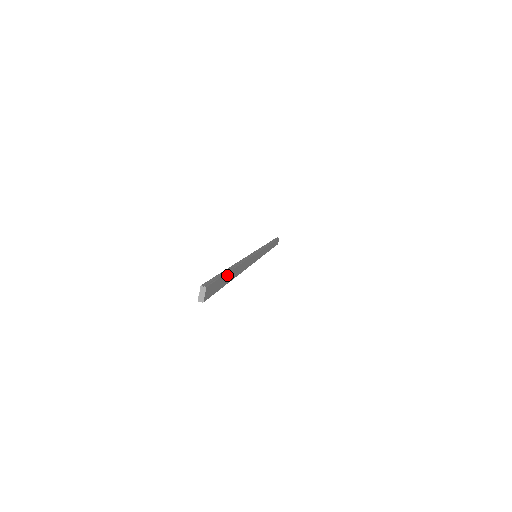
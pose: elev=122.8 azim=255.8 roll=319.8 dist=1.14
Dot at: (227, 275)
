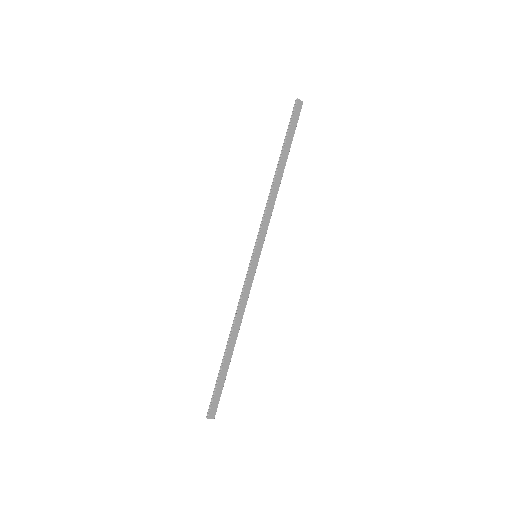
Dot at: (290, 145)
